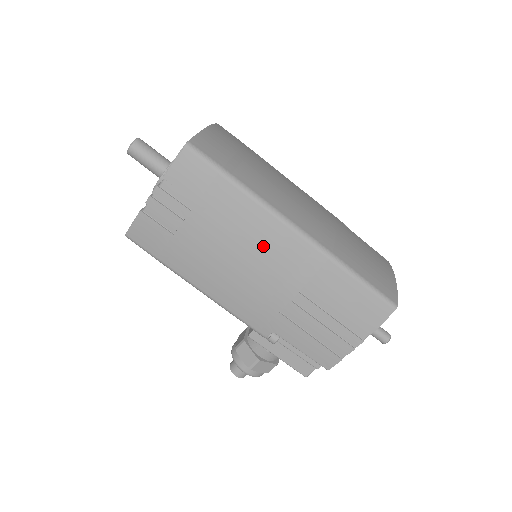
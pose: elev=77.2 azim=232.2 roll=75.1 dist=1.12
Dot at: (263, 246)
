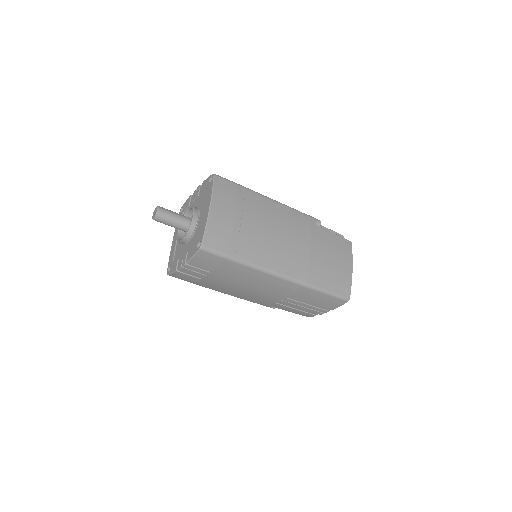
Dot at: (261, 284)
